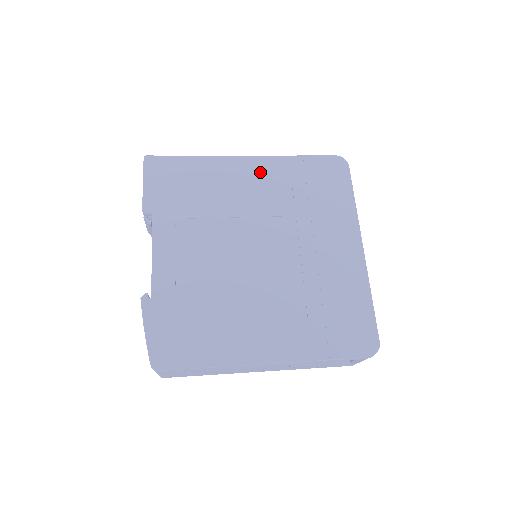
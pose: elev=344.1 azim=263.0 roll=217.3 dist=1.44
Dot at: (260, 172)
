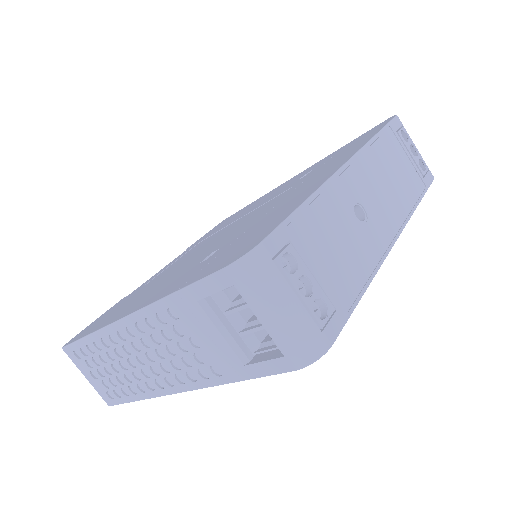
Dot at: occluded
